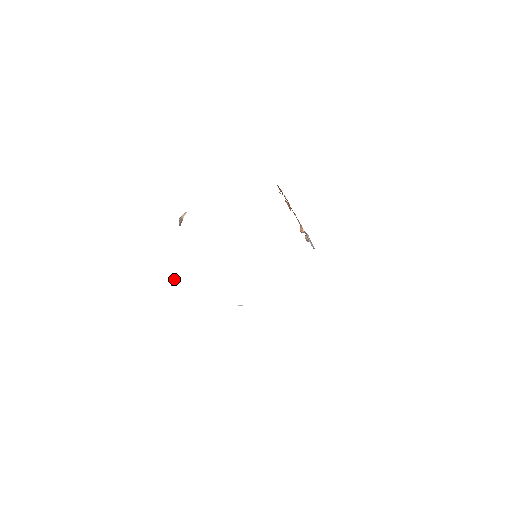
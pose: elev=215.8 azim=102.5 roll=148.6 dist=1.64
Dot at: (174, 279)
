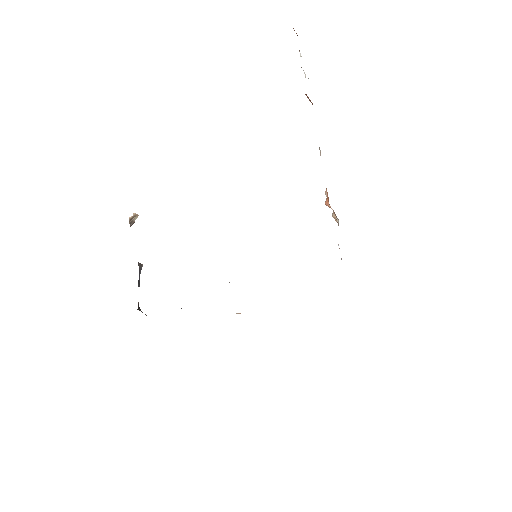
Dot at: (142, 266)
